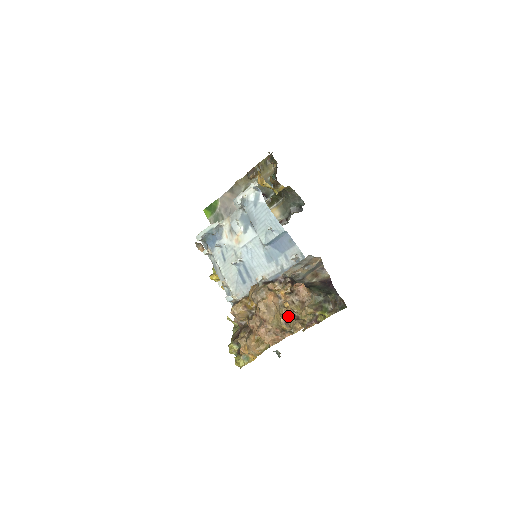
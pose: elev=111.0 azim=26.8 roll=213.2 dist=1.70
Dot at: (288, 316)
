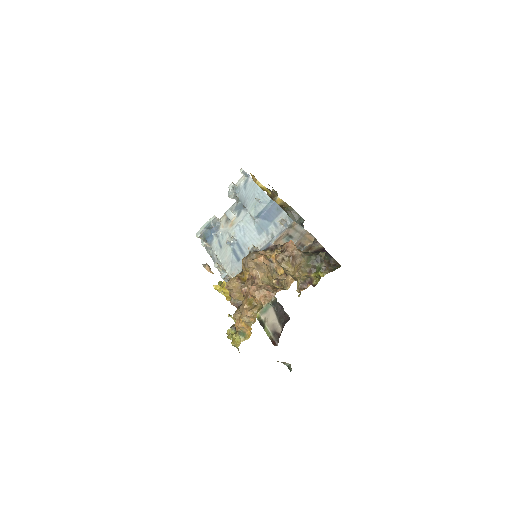
Dot at: occluded
